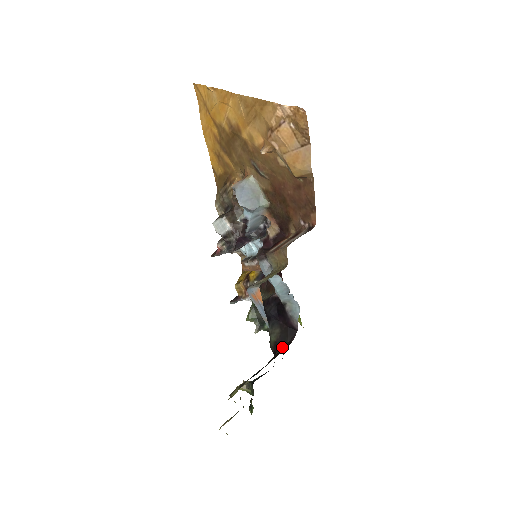
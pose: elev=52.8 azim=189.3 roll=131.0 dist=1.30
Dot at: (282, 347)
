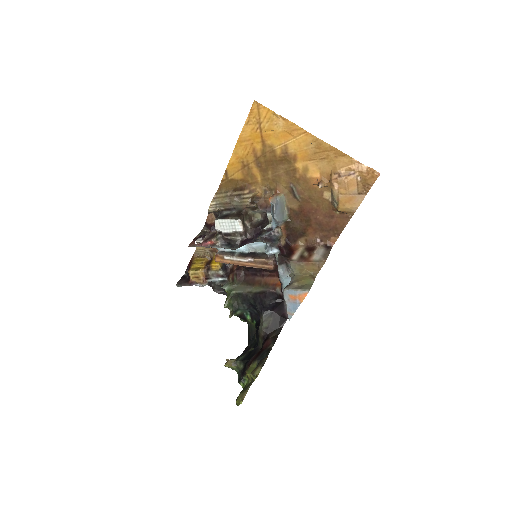
Dot at: (274, 332)
